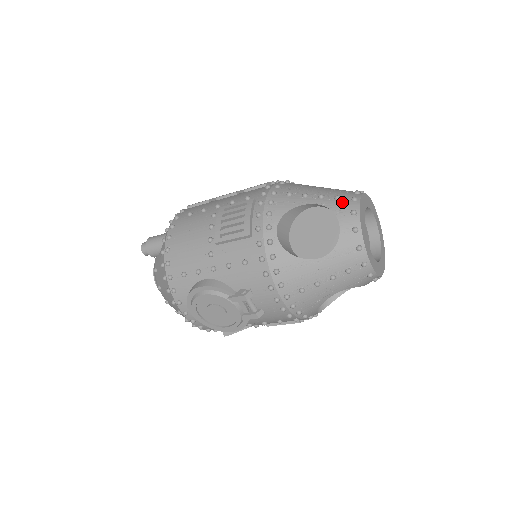
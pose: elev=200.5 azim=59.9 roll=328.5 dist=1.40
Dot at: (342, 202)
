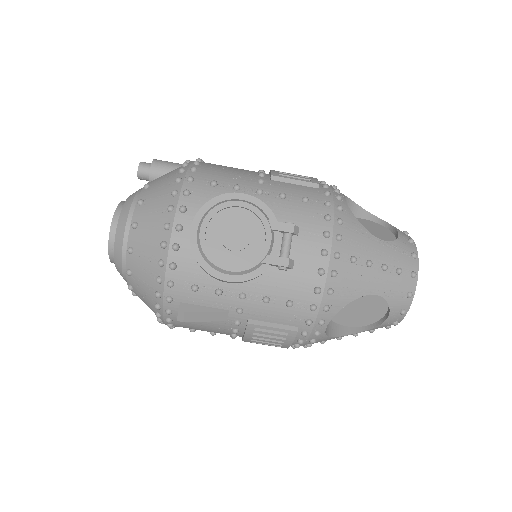
Dot at: occluded
